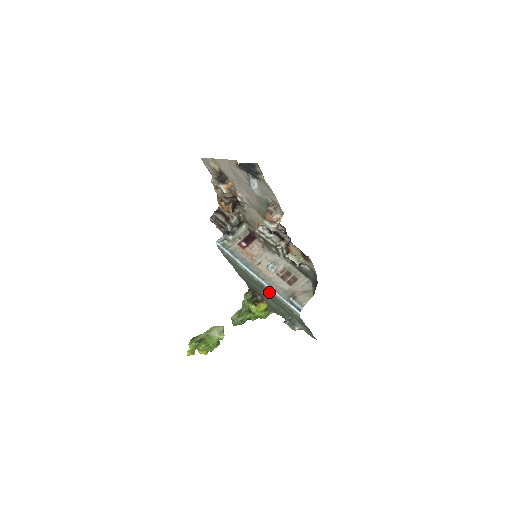
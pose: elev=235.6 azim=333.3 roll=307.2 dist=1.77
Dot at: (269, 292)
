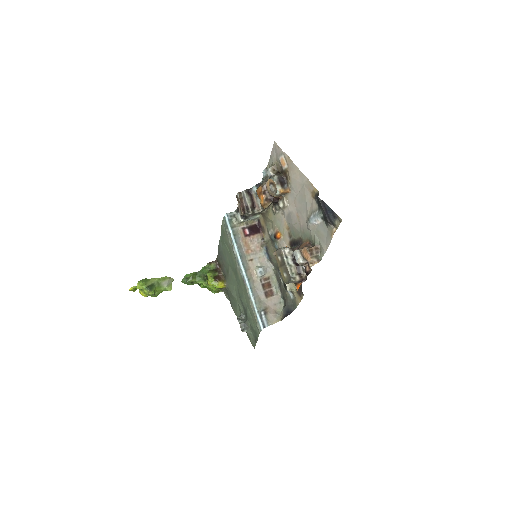
Dot at: (245, 291)
